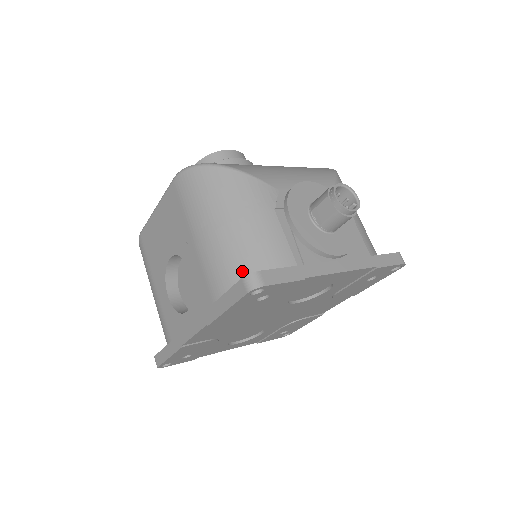
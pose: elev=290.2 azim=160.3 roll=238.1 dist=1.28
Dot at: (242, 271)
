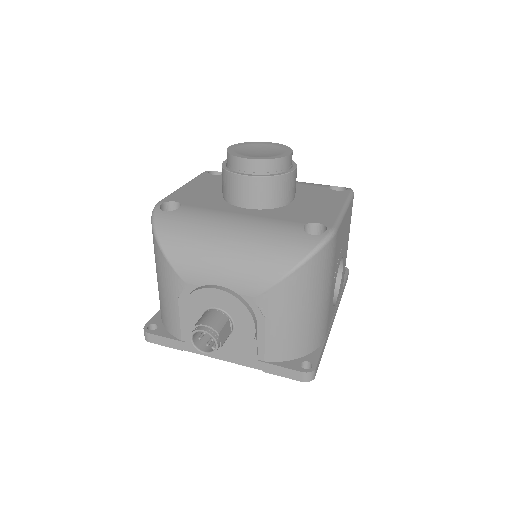
Dot at: (161, 312)
